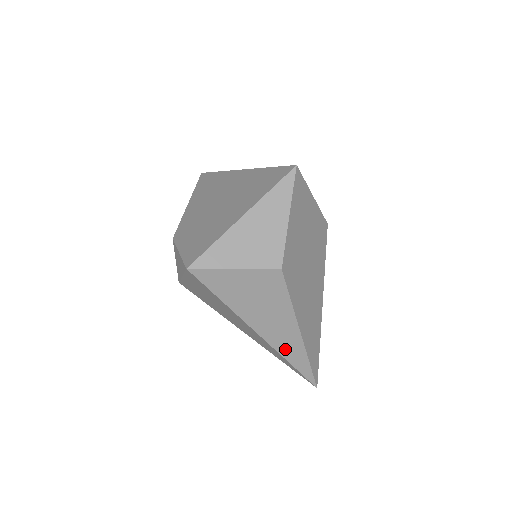
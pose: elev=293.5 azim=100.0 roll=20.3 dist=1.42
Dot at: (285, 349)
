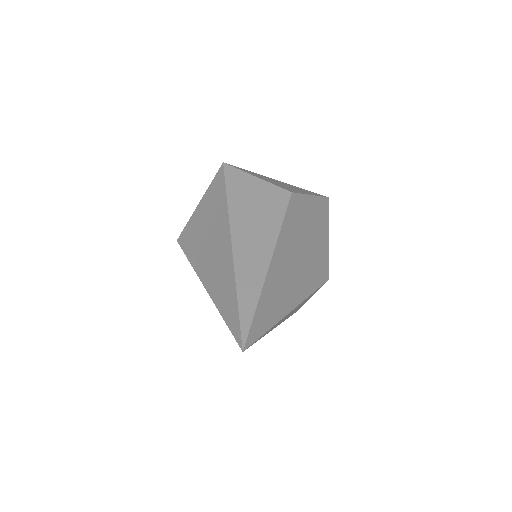
Dot at: (244, 269)
